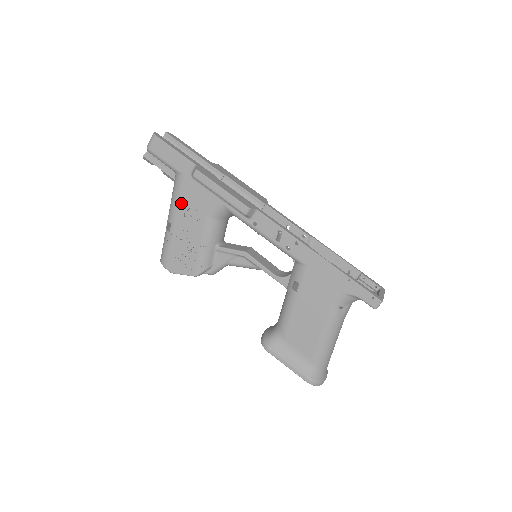
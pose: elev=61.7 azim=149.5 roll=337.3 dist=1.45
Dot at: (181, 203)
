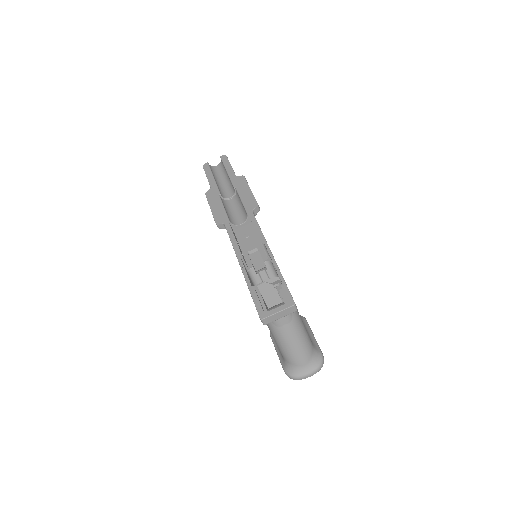
Dot at: occluded
